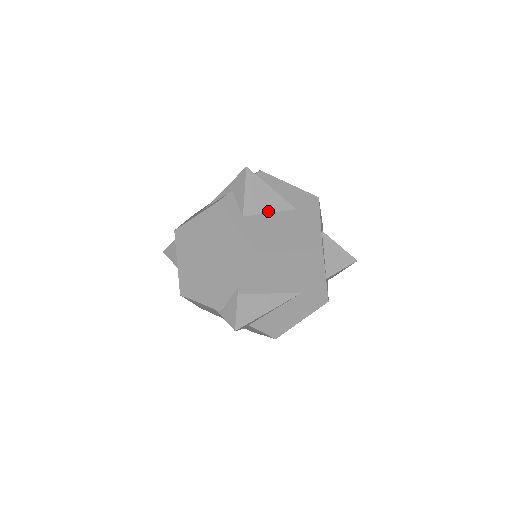
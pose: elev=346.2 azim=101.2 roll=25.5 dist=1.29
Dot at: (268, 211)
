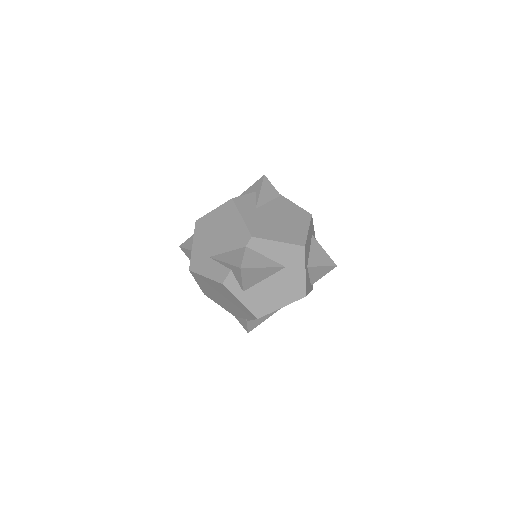
Dot at: (262, 279)
